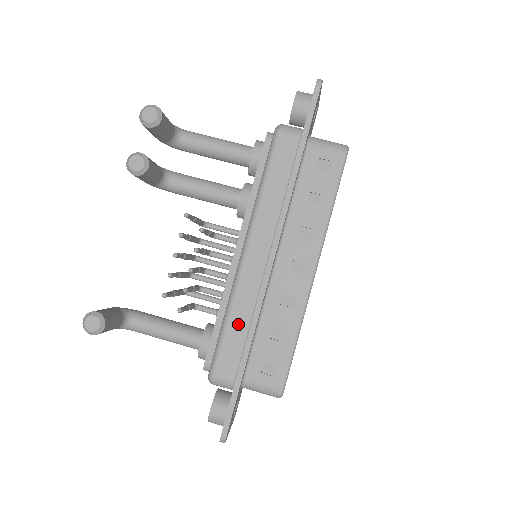
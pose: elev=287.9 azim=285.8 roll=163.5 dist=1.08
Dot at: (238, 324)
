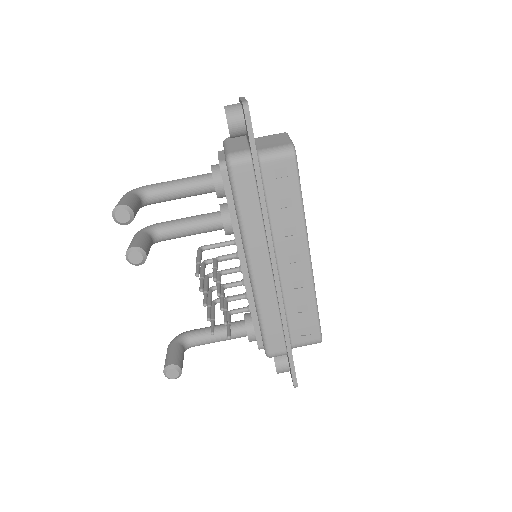
Dot at: (271, 317)
